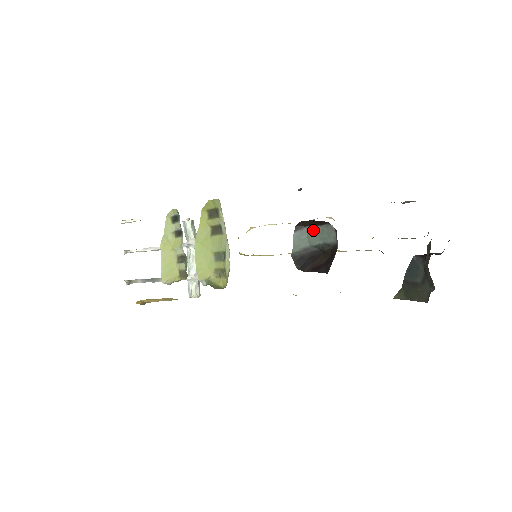
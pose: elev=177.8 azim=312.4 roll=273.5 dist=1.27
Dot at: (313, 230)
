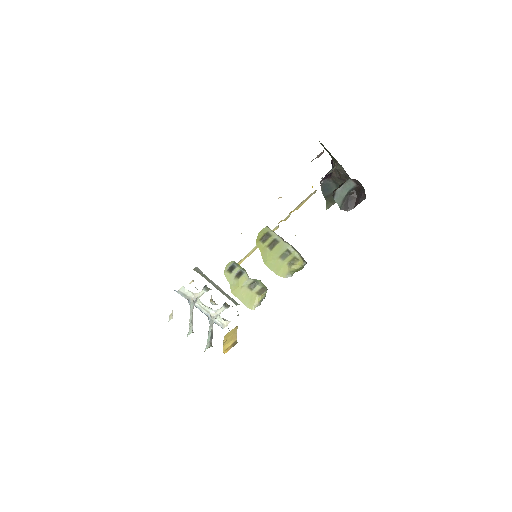
Dot at: (340, 190)
